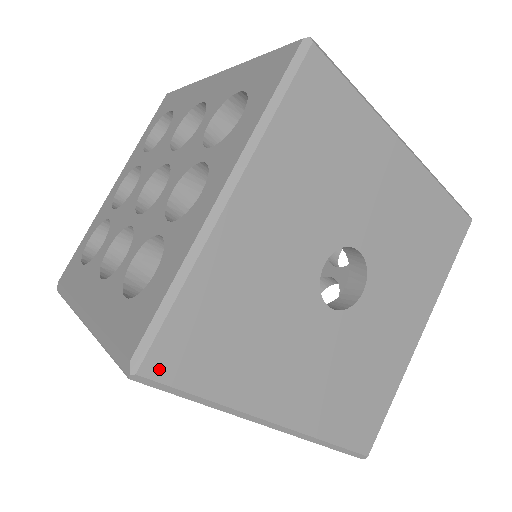
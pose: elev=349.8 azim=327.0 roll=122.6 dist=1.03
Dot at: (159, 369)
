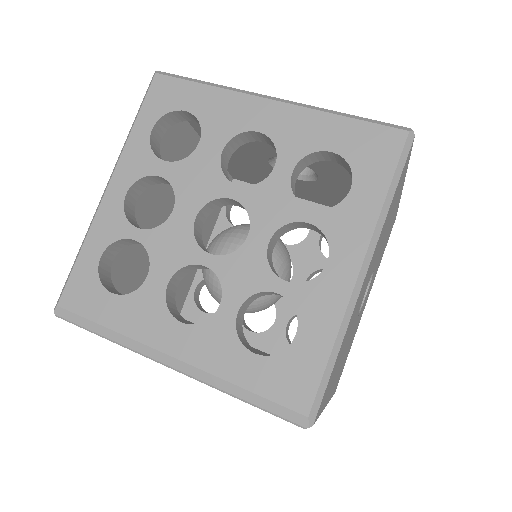
Dot at: (318, 413)
